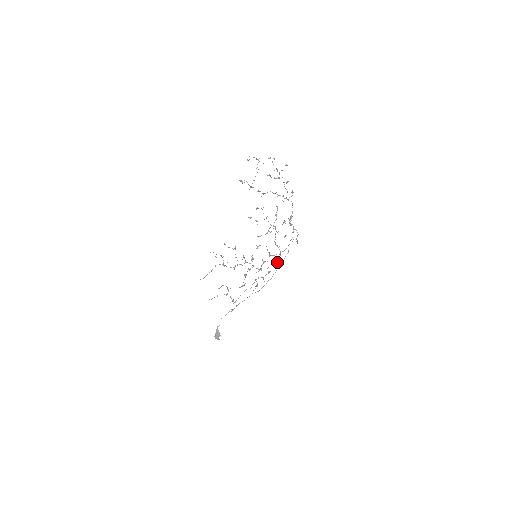
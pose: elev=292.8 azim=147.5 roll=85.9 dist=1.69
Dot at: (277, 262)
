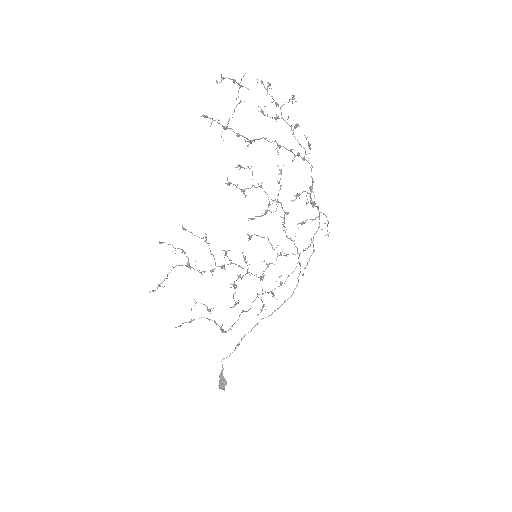
Dot at: occluded
